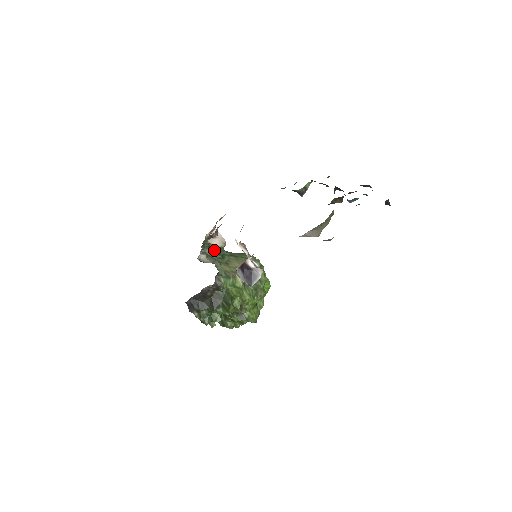
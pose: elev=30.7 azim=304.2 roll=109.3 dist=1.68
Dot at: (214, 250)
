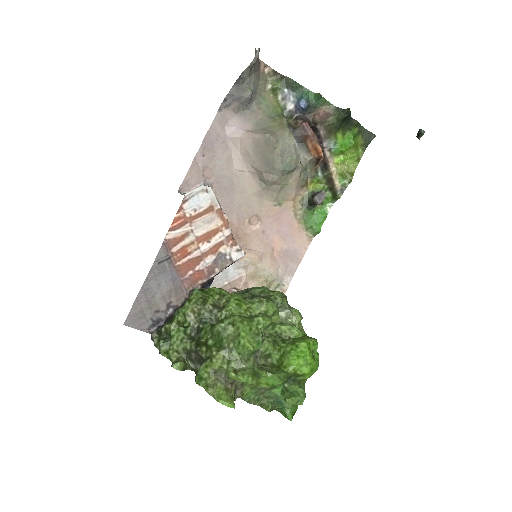
Dot at: occluded
